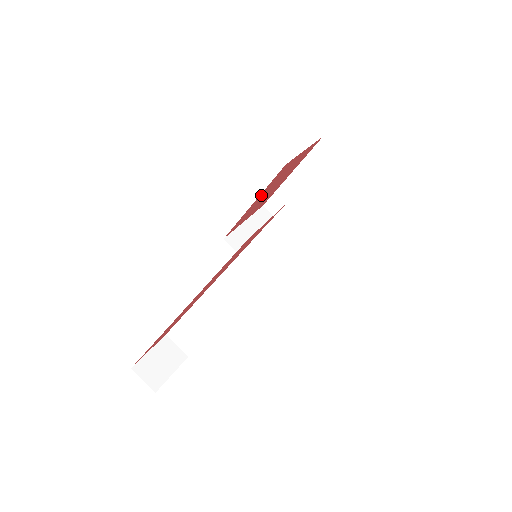
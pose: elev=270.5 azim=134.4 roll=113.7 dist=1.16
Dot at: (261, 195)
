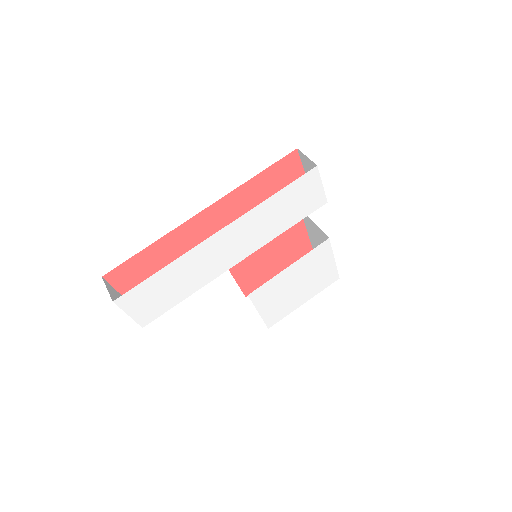
Dot at: occluded
